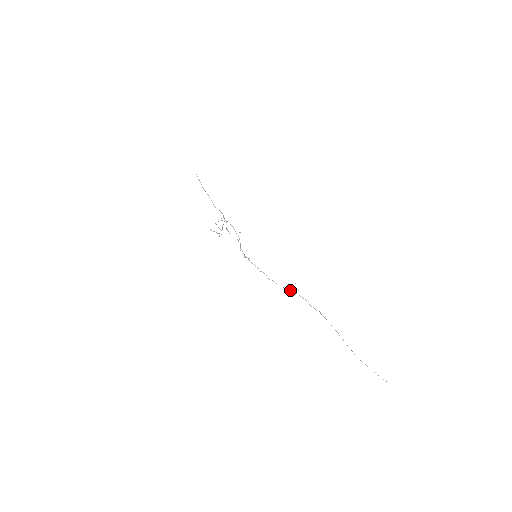
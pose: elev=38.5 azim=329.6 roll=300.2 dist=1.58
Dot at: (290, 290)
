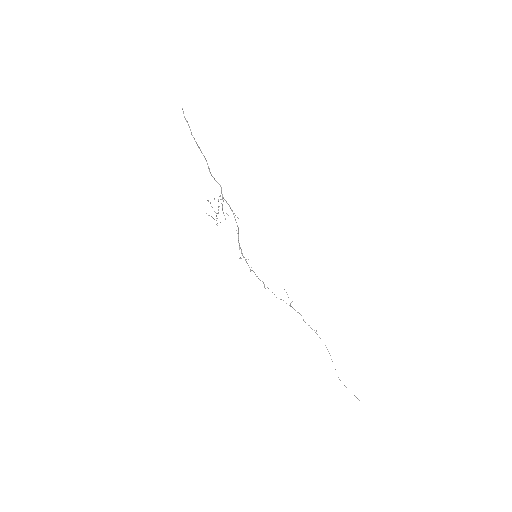
Dot at: occluded
